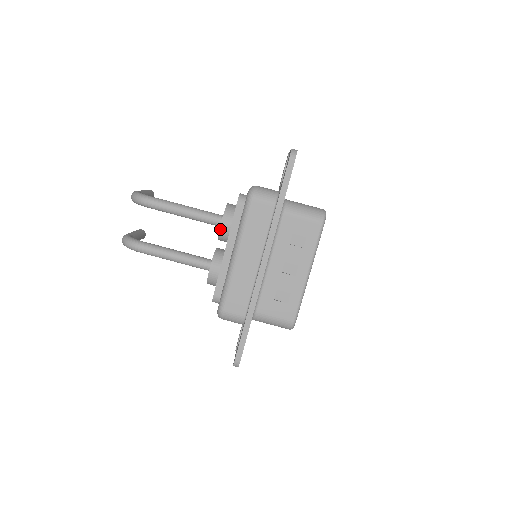
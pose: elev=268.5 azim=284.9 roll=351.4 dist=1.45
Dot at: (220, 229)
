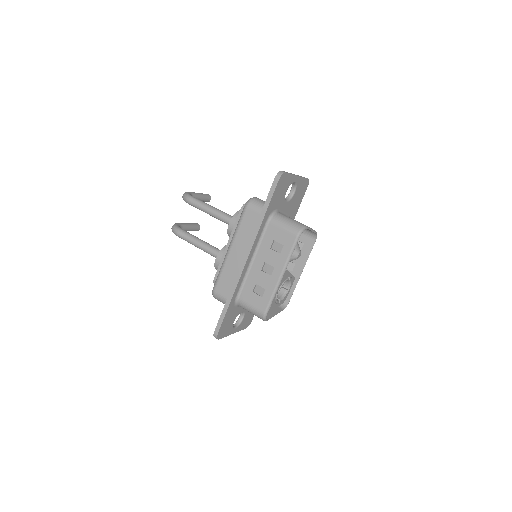
Dot at: (228, 228)
